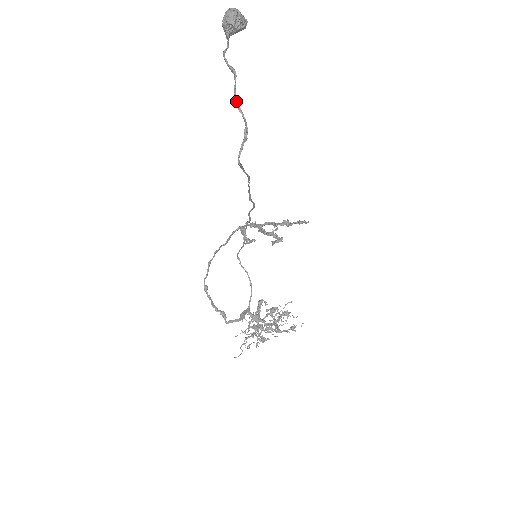
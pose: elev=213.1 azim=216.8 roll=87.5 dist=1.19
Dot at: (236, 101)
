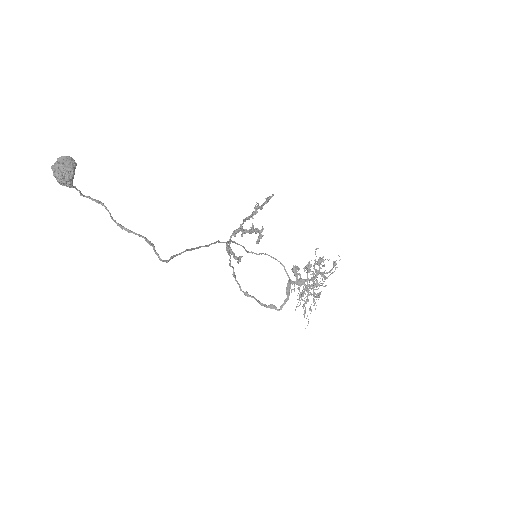
Dot at: occluded
